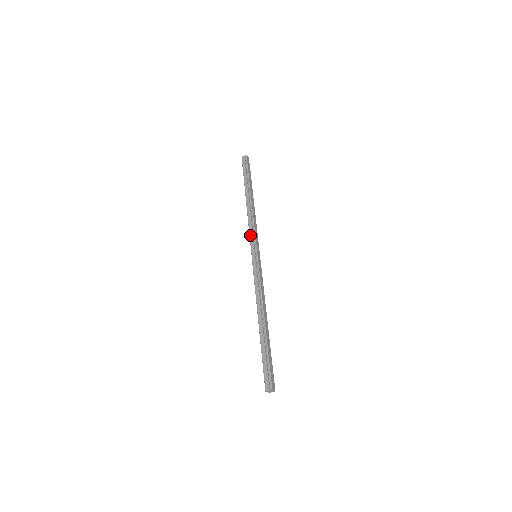
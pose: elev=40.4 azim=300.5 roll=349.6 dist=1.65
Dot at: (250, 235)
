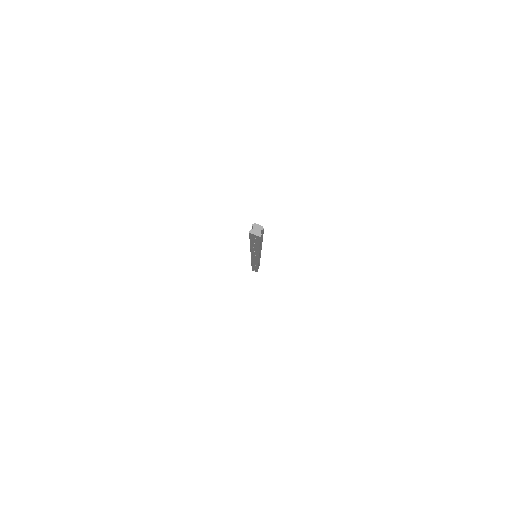
Dot at: occluded
